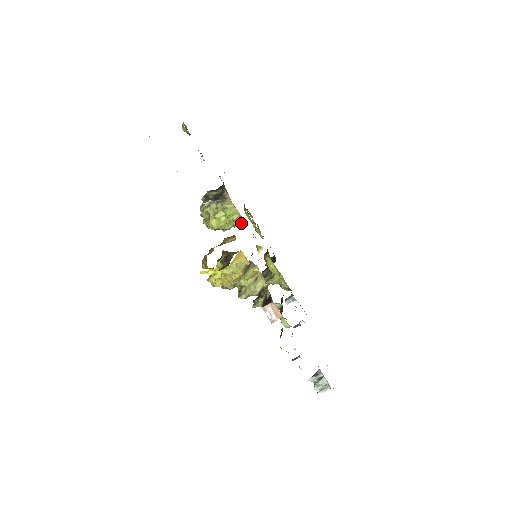
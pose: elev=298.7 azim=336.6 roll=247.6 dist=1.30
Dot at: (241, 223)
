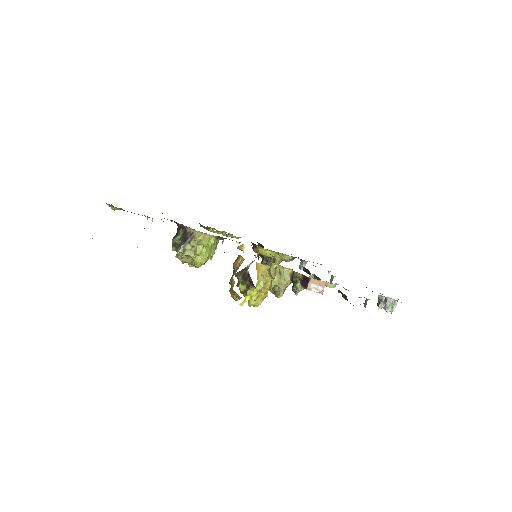
Dot at: (218, 241)
